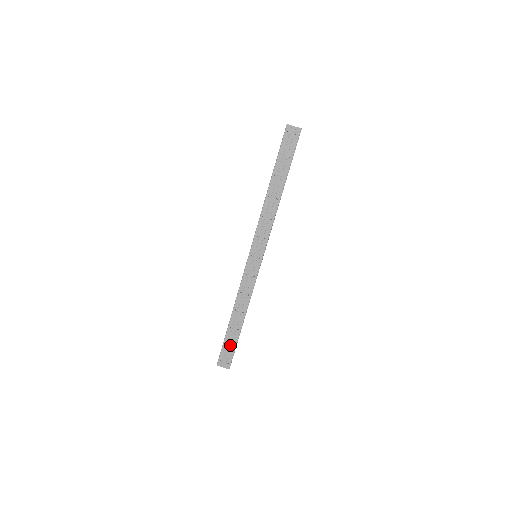
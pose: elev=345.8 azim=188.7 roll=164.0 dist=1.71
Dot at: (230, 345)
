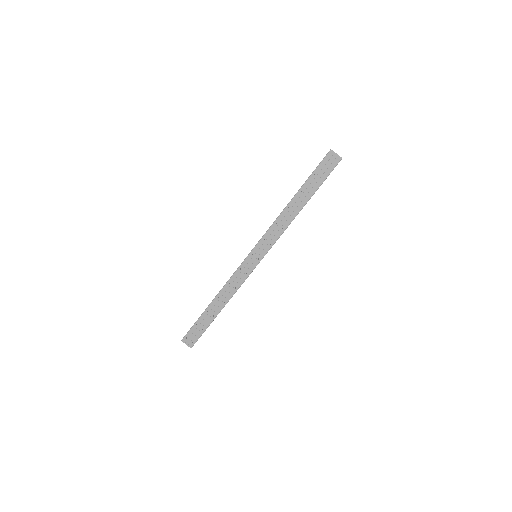
Dot at: (201, 327)
